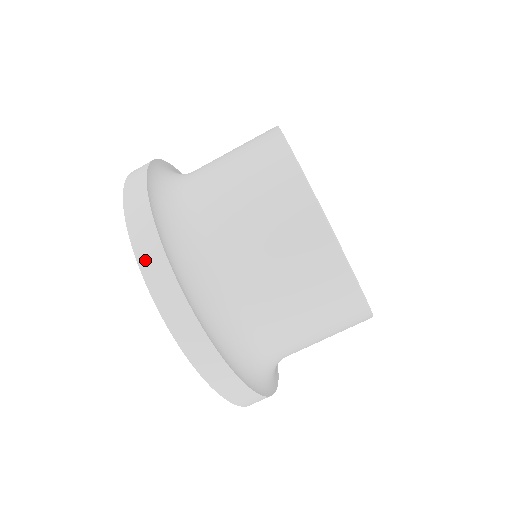
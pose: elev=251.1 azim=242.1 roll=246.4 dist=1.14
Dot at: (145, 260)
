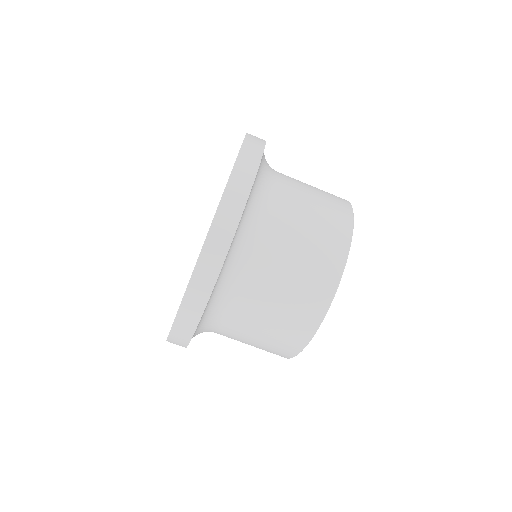
Dot at: (252, 135)
